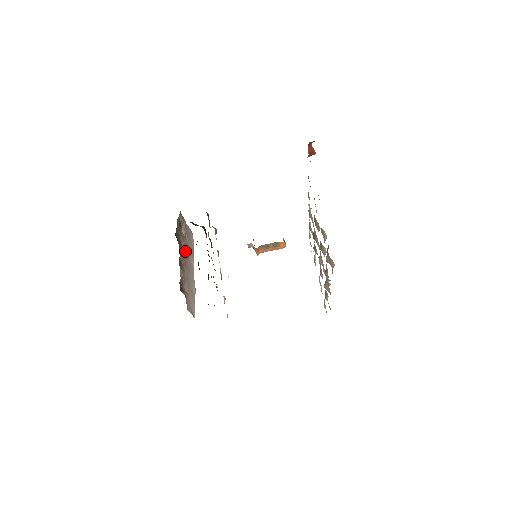
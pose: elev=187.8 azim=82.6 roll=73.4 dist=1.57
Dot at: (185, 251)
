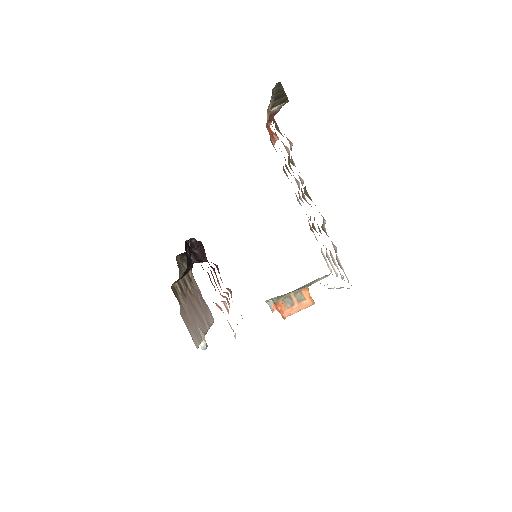
Dot at: (193, 297)
